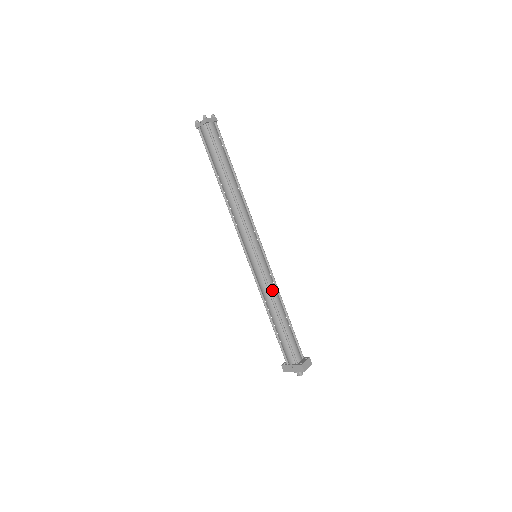
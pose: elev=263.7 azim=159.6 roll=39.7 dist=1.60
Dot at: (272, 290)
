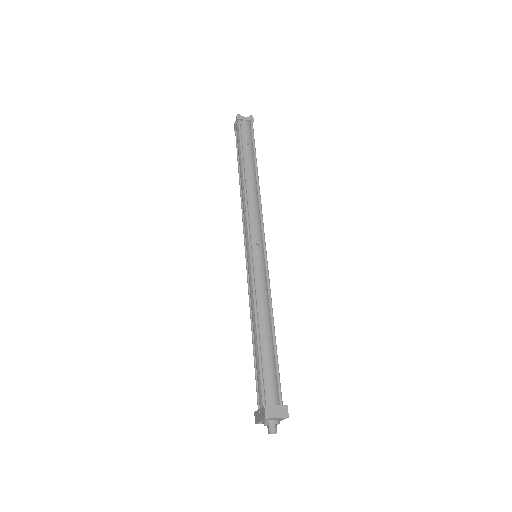
Dot at: (259, 296)
